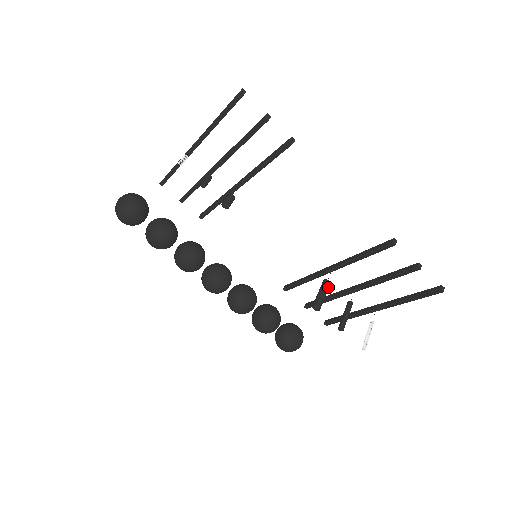
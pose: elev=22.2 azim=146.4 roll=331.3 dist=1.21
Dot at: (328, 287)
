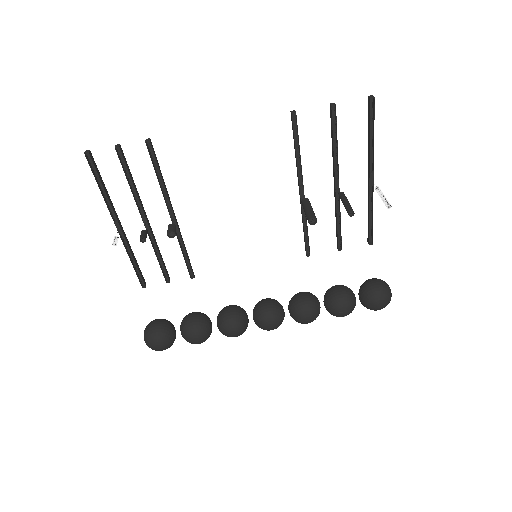
Dot at: (308, 202)
